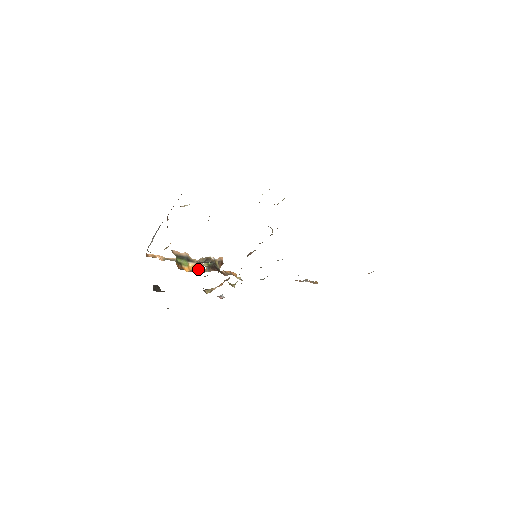
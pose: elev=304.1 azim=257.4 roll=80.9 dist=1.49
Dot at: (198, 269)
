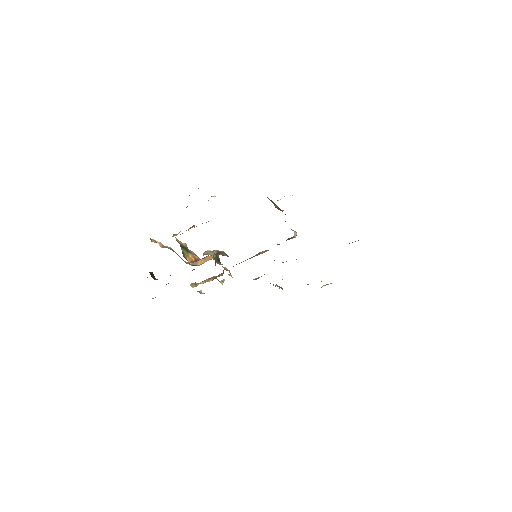
Dot at: occluded
